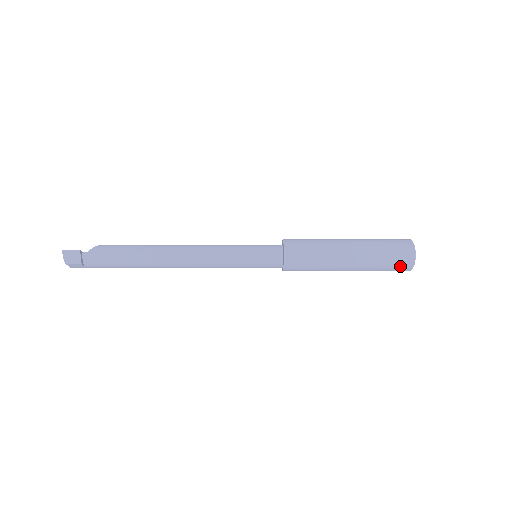
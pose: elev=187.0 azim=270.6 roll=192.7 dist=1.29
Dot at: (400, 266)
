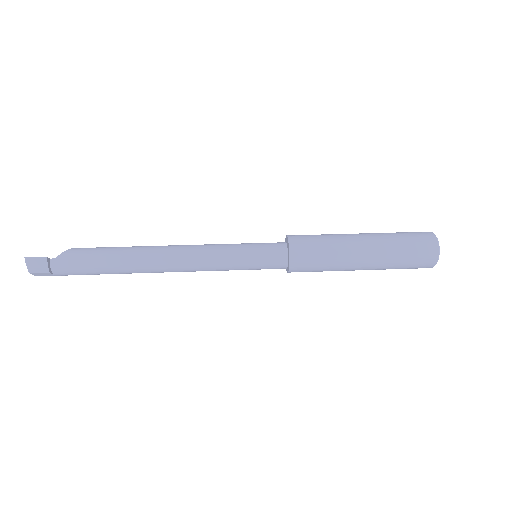
Dot at: (422, 263)
